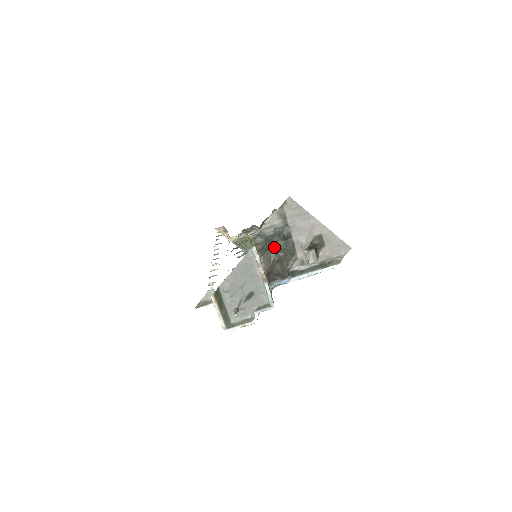
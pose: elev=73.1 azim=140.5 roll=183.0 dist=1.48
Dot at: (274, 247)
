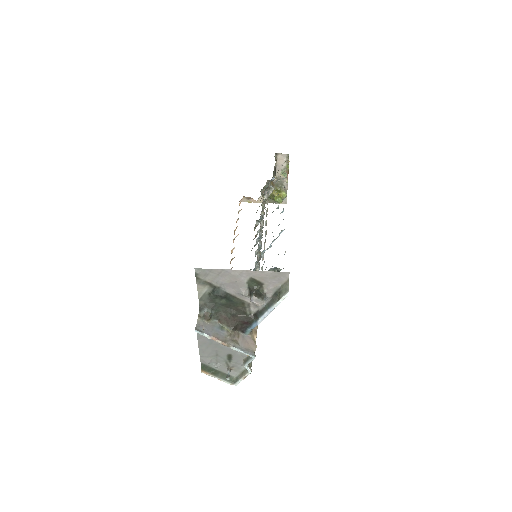
Dot at: (222, 306)
